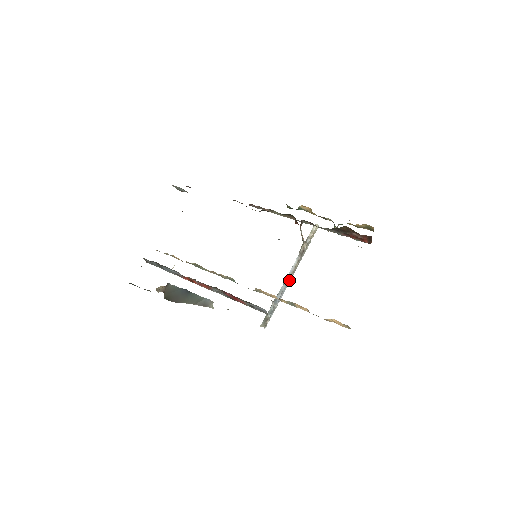
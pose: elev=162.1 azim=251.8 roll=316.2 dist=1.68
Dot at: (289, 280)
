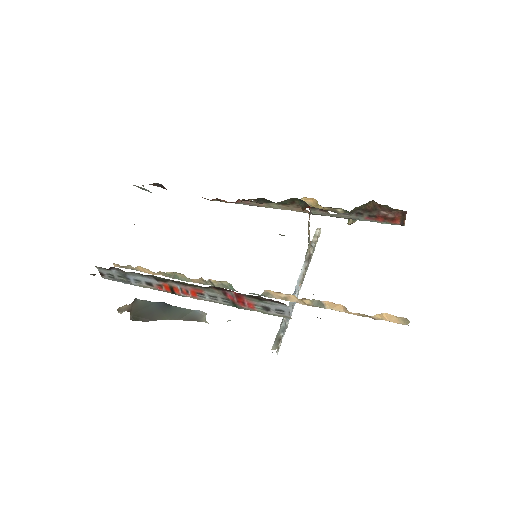
Dot at: (298, 291)
